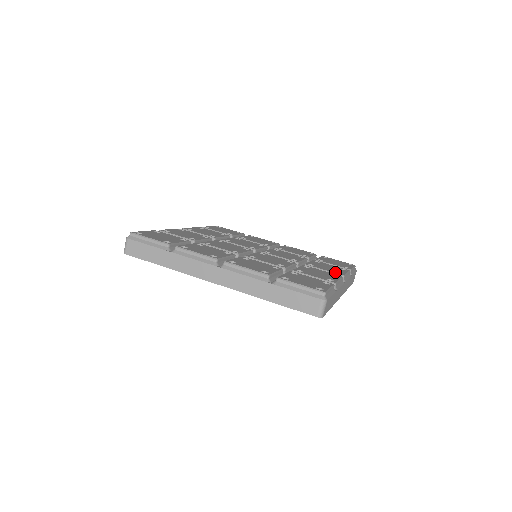
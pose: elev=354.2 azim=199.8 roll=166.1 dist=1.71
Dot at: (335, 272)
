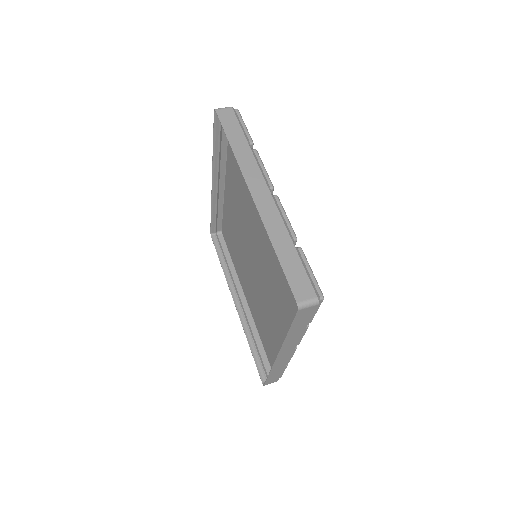
Dot at: occluded
